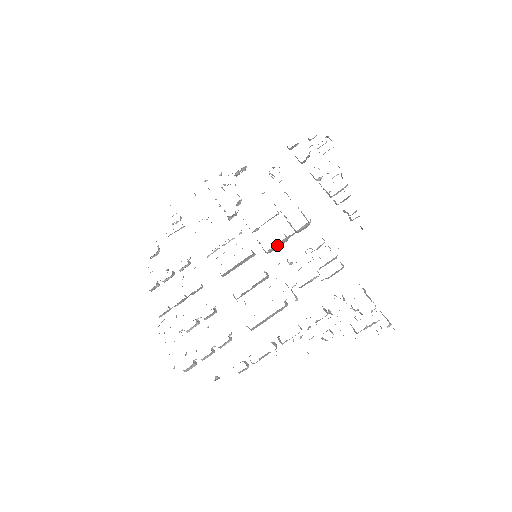
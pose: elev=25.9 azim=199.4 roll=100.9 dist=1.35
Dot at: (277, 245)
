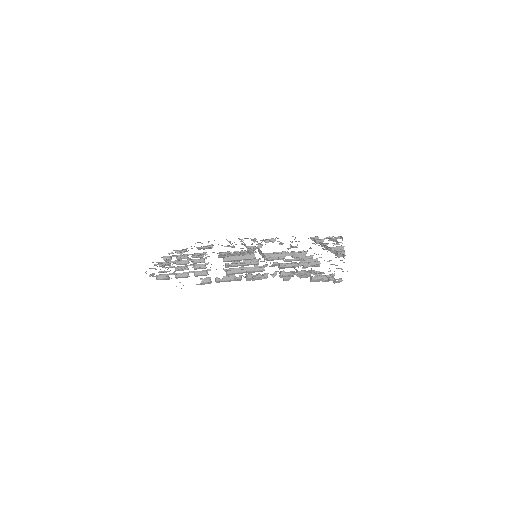
Dot at: (275, 256)
